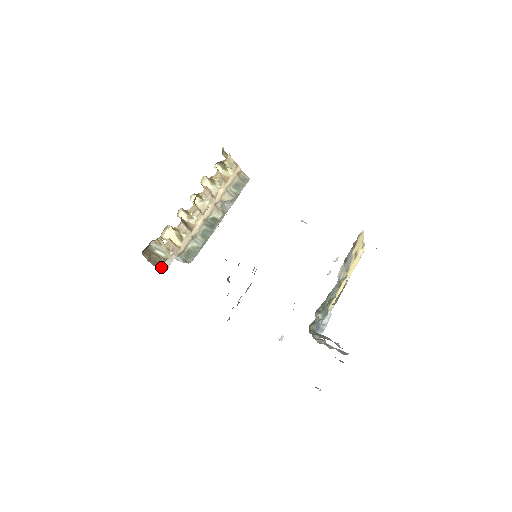
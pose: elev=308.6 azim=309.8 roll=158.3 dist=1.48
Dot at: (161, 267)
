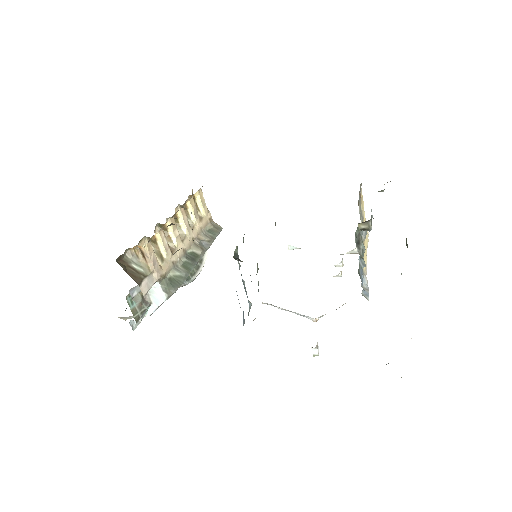
Dot at: (140, 283)
